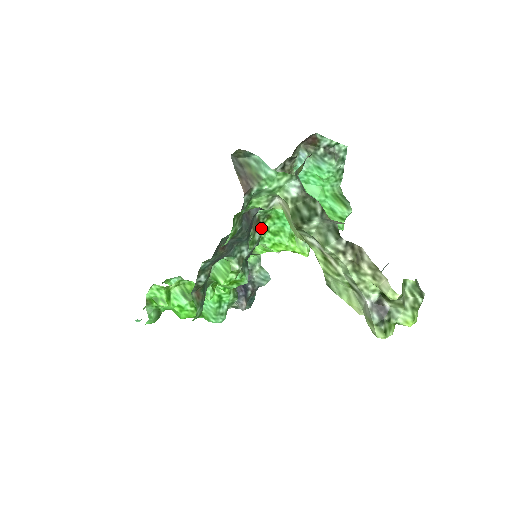
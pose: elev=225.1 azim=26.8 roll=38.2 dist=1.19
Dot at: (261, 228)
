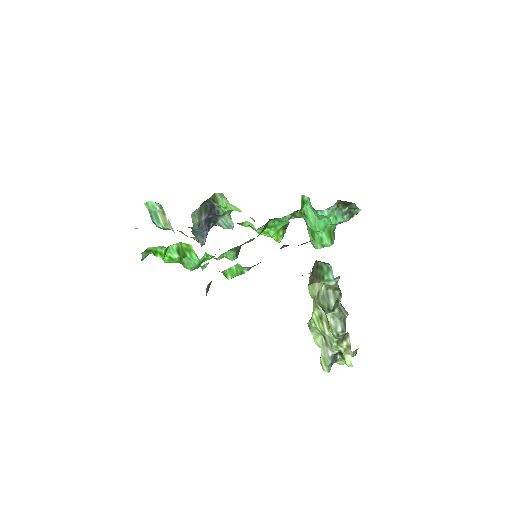
Dot at: occluded
